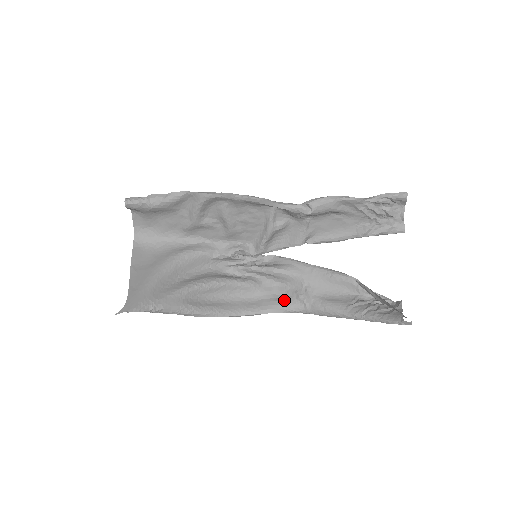
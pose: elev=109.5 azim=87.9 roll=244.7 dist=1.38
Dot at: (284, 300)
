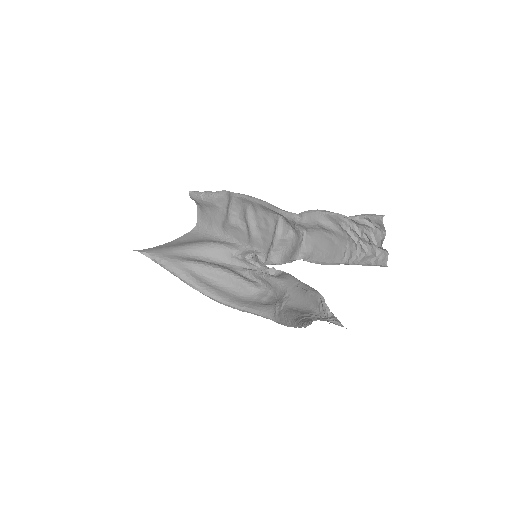
Dot at: (265, 305)
